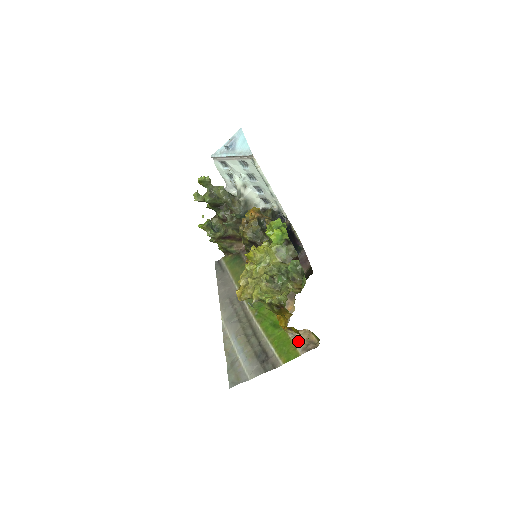
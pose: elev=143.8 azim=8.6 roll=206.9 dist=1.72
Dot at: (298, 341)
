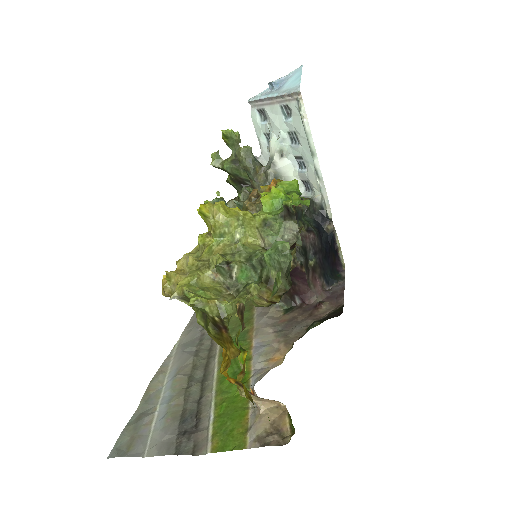
Dot at: (257, 419)
